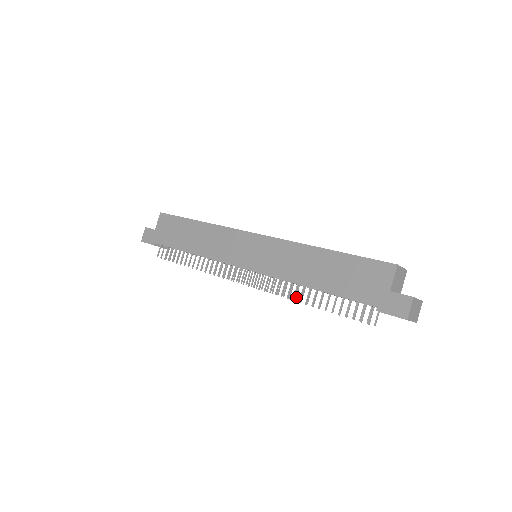
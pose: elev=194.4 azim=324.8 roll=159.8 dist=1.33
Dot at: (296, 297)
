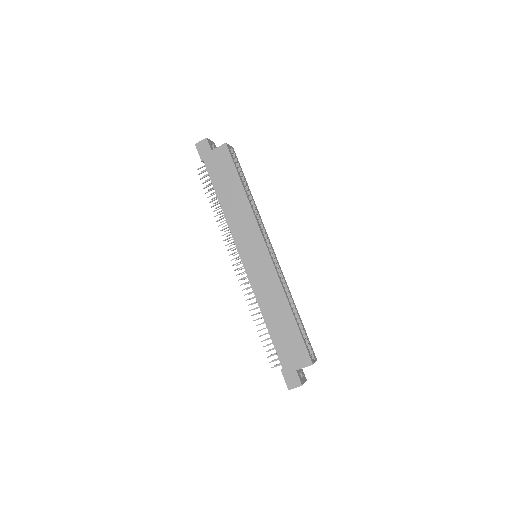
Dot at: occluded
